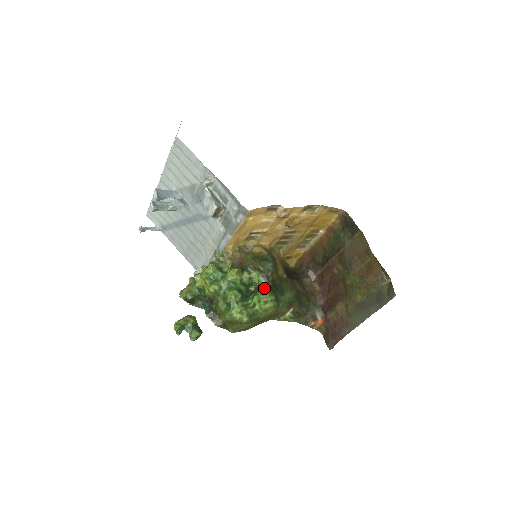
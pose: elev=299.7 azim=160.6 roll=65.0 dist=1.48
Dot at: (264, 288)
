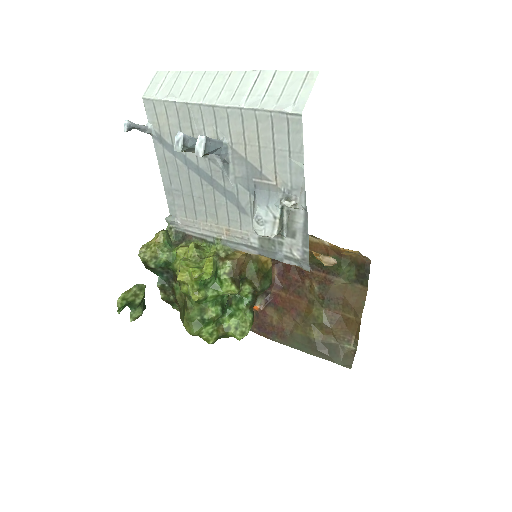
Dot at: (247, 308)
